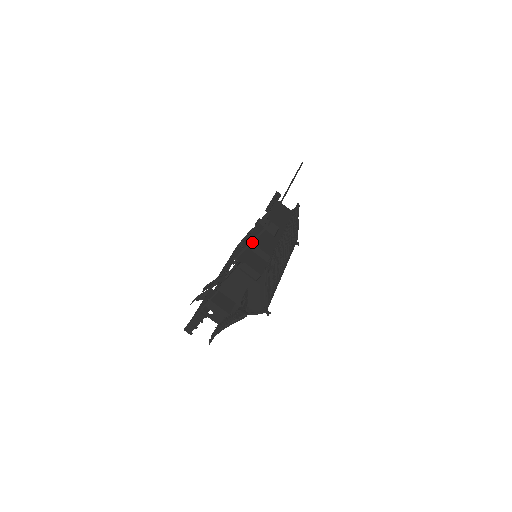
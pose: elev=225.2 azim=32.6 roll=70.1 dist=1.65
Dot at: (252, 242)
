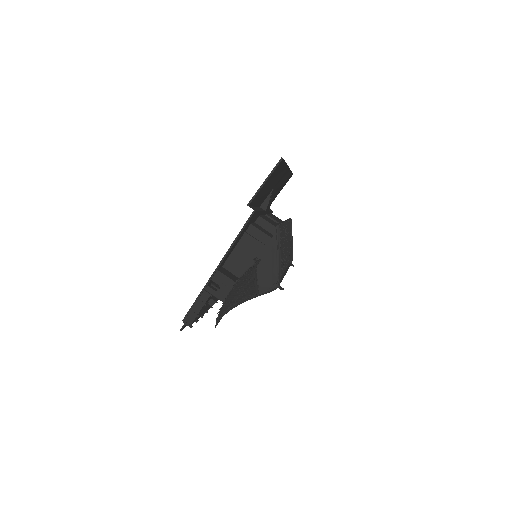
Dot at: (265, 181)
